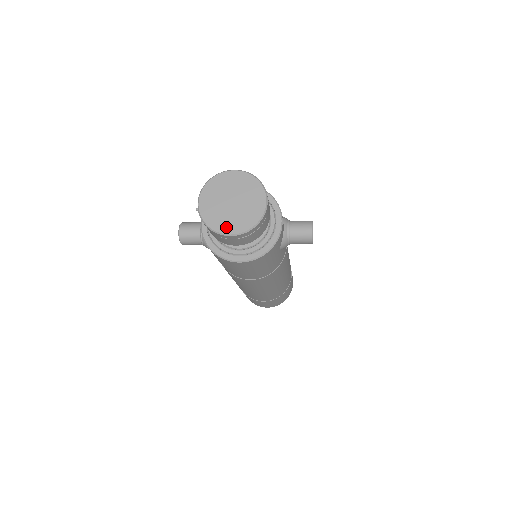
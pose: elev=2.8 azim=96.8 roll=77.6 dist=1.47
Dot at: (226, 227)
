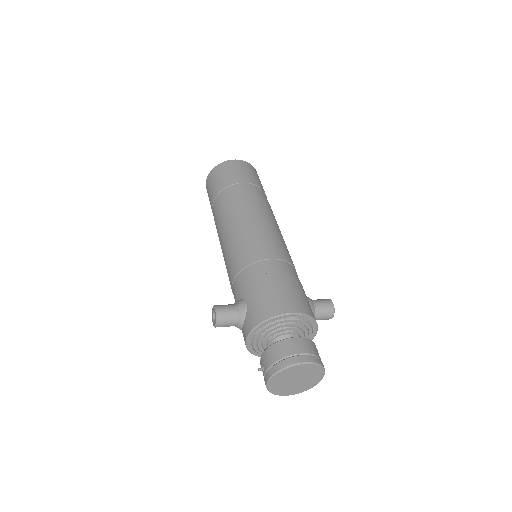
Dot at: (287, 393)
